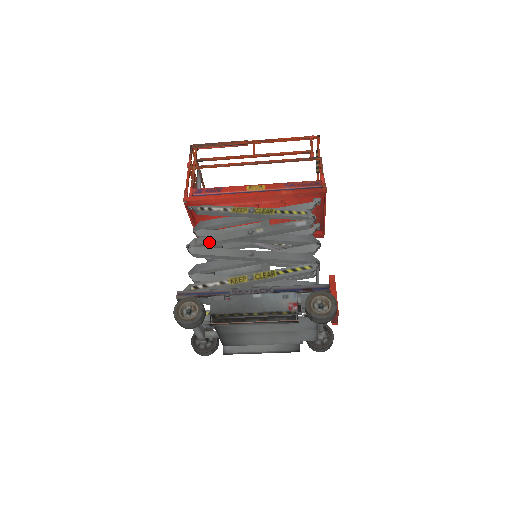
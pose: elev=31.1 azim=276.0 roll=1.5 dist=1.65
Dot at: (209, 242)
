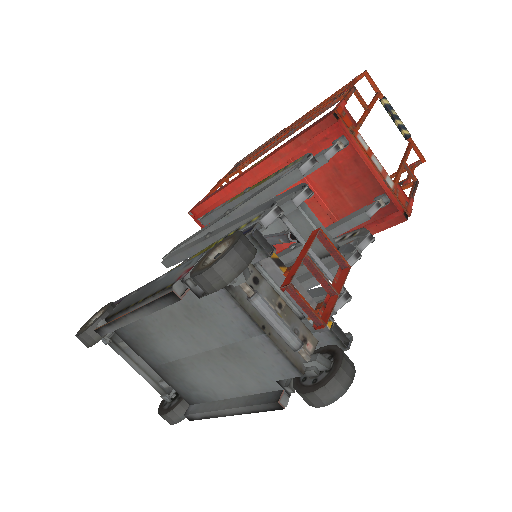
Dot at: (184, 243)
